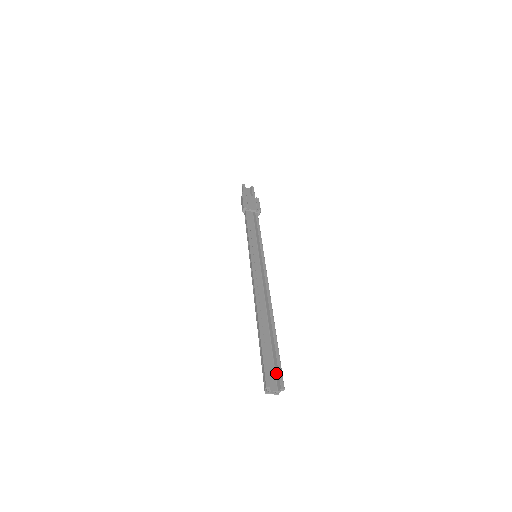
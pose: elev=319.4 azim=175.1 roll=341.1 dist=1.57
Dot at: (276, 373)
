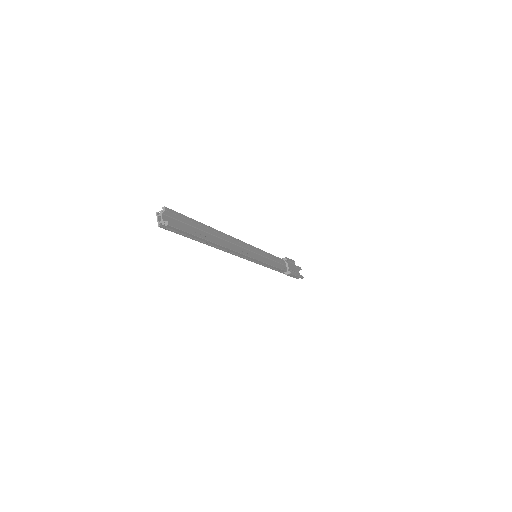
Dot at: (177, 226)
